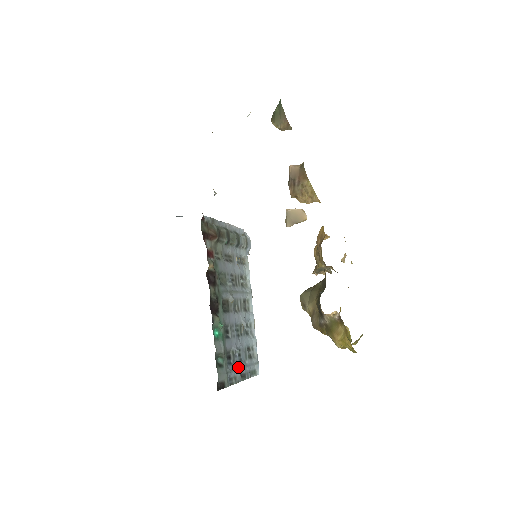
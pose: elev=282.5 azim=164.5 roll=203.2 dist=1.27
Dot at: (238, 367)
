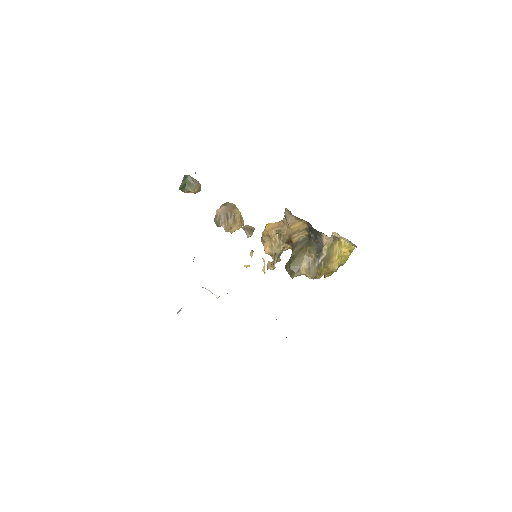
Dot at: occluded
